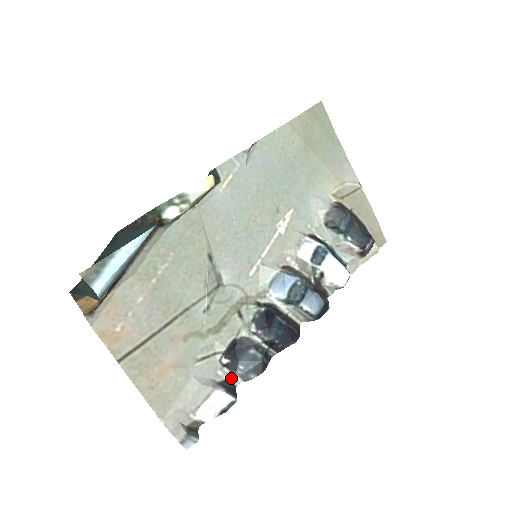
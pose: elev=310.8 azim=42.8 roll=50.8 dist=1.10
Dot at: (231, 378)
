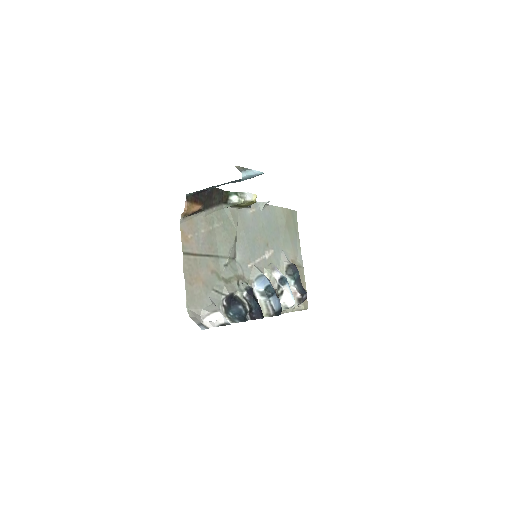
Dot at: (224, 316)
